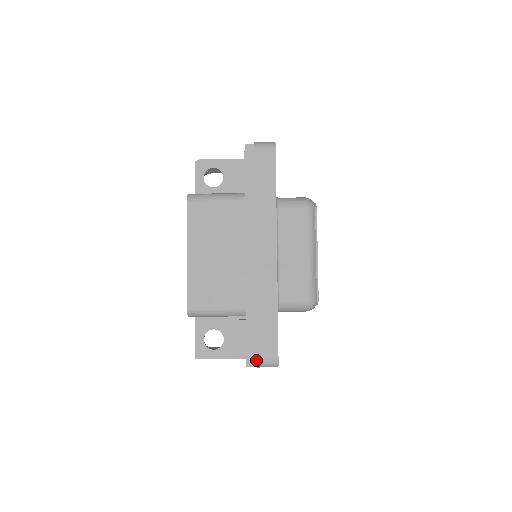
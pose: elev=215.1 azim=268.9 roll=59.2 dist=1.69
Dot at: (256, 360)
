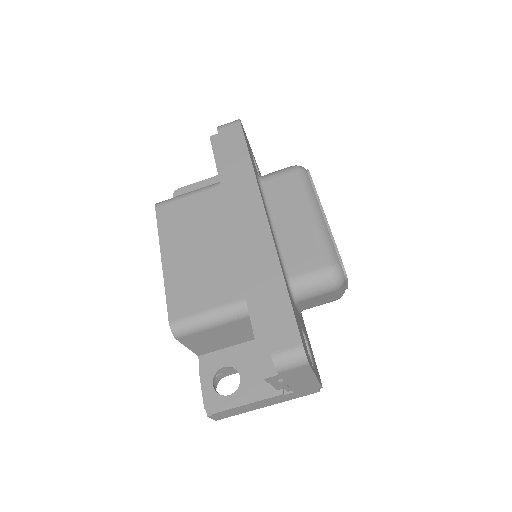
Dot at: (271, 356)
